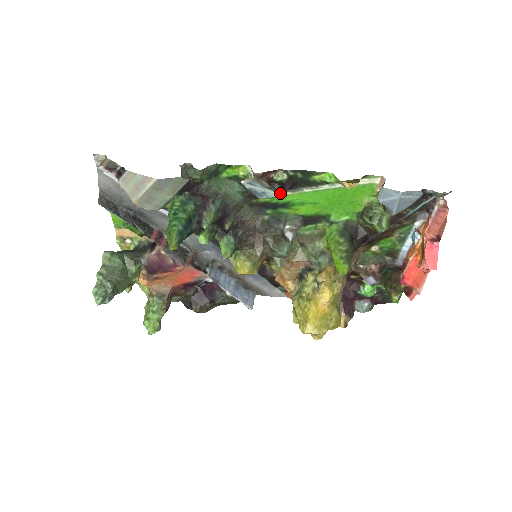
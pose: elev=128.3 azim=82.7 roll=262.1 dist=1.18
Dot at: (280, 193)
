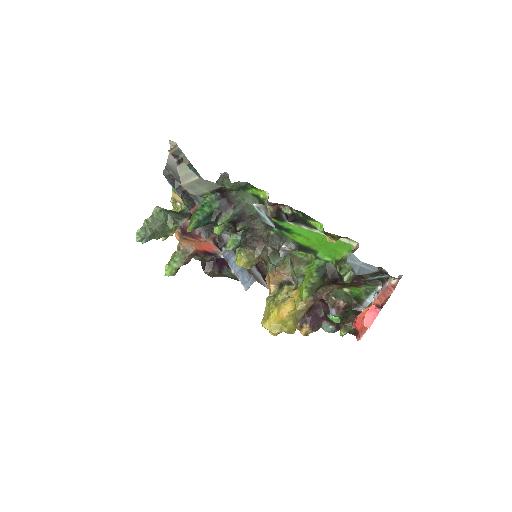
Dot at: (274, 225)
